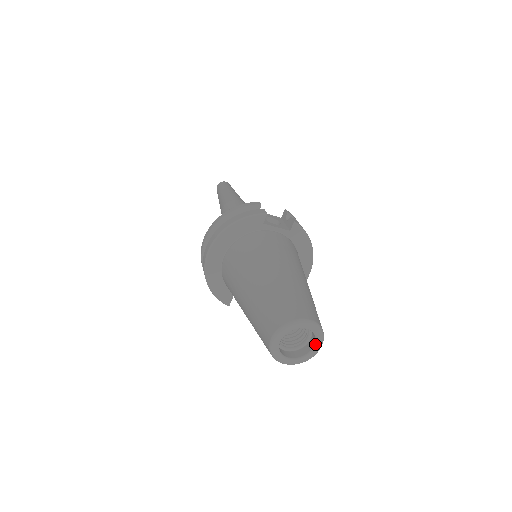
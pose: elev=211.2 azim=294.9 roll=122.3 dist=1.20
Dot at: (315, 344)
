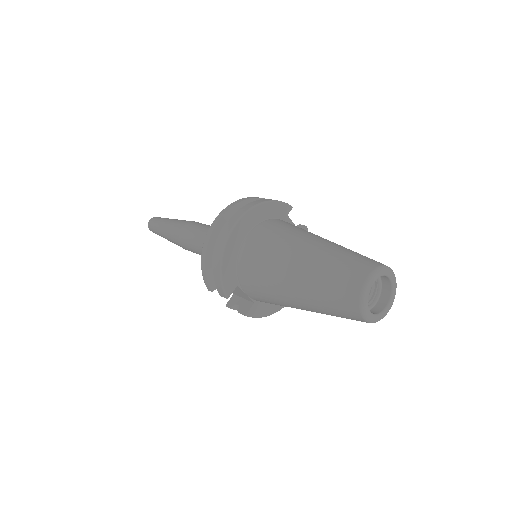
Dot at: (389, 303)
